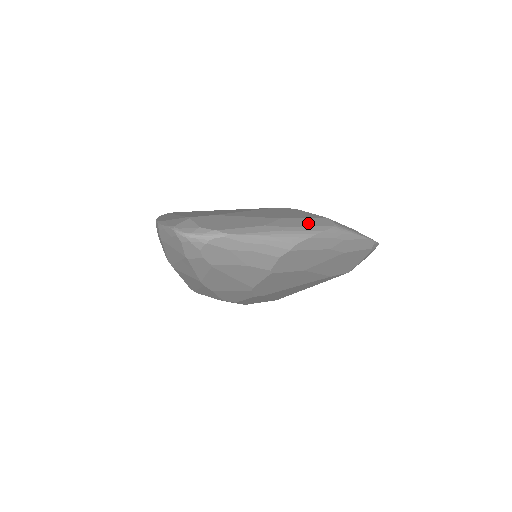
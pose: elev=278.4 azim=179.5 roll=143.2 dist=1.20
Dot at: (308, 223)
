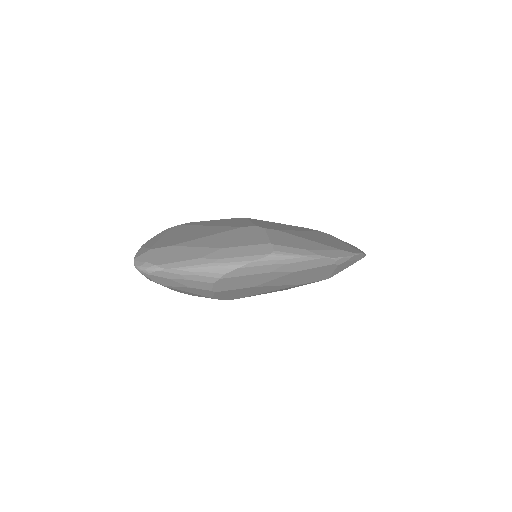
Dot at: (244, 252)
